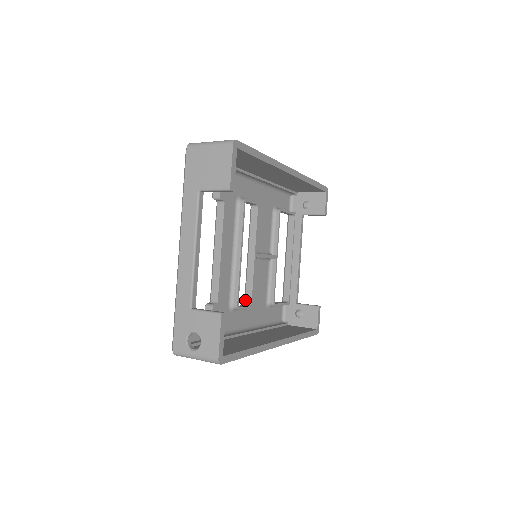
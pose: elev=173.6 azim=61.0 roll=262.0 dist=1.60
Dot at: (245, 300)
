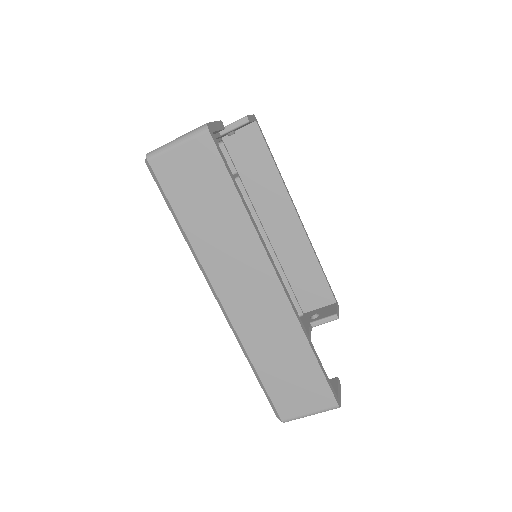
Dot at: occluded
